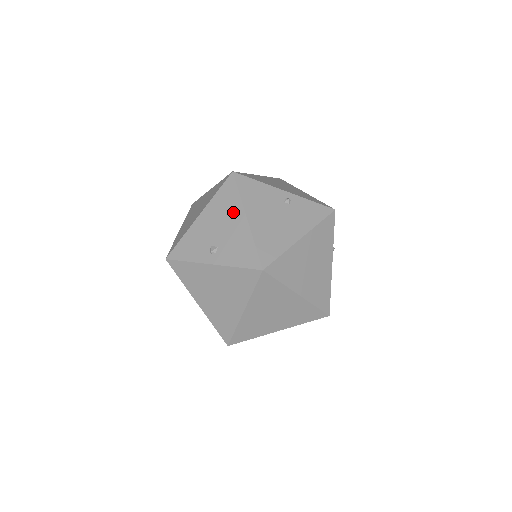
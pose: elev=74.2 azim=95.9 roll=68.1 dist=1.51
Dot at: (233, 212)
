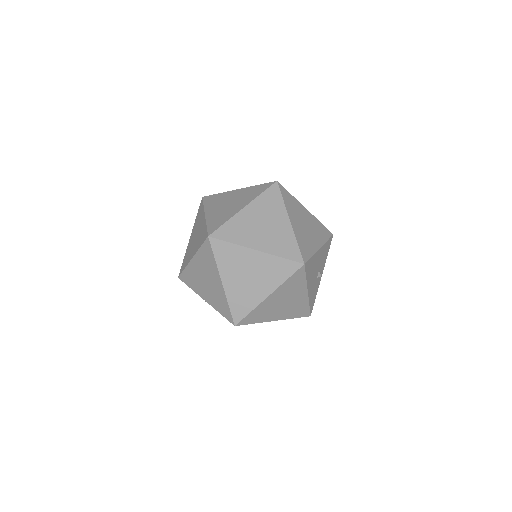
Dot at: occluded
